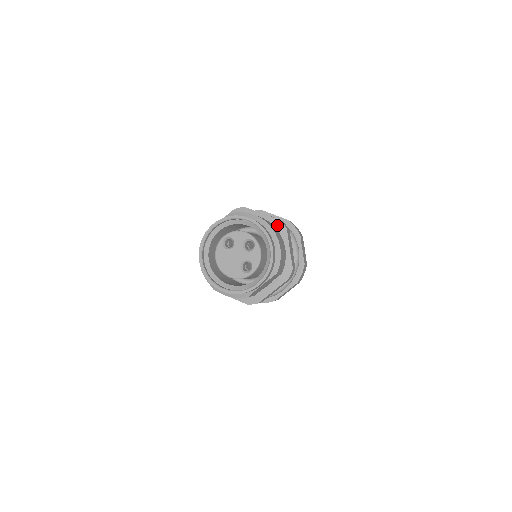
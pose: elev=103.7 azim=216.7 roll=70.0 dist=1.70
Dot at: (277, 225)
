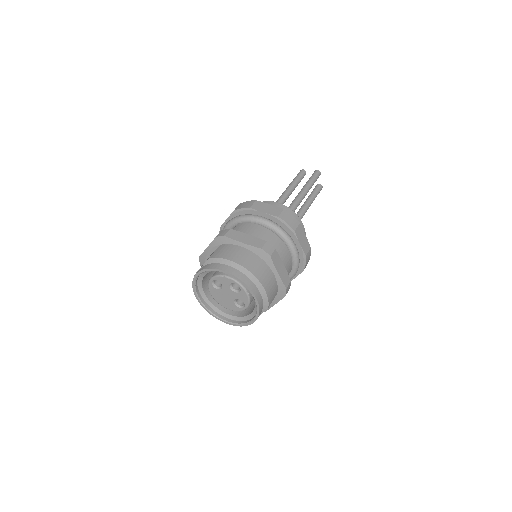
Dot at: (260, 254)
